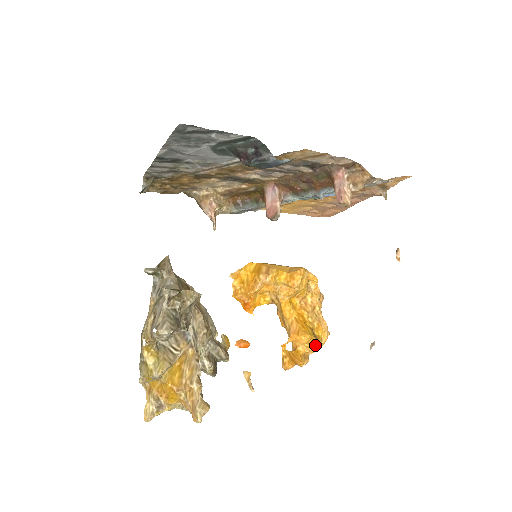
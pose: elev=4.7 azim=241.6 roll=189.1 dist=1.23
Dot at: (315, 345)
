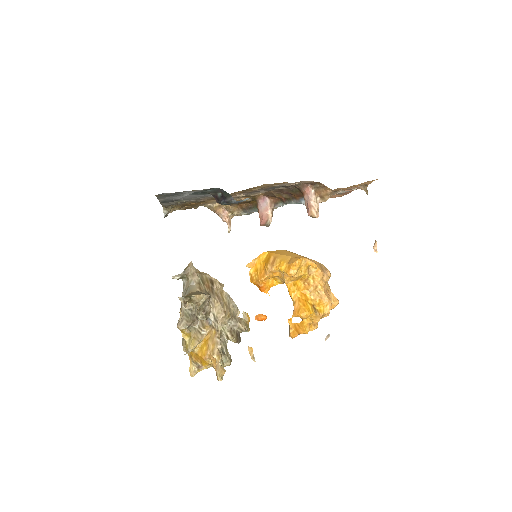
Dot at: (316, 318)
